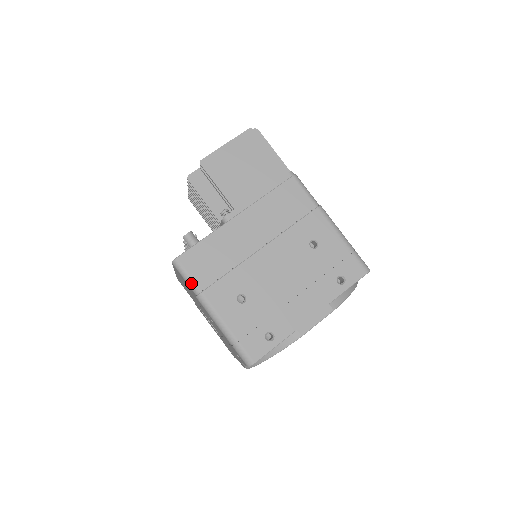
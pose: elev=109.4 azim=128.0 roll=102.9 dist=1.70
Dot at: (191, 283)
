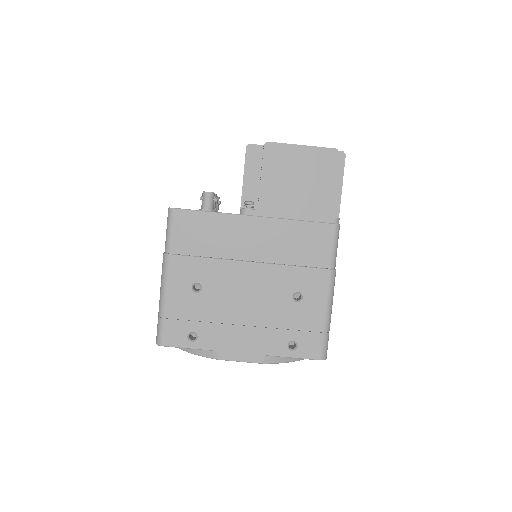
Dot at: (168, 239)
